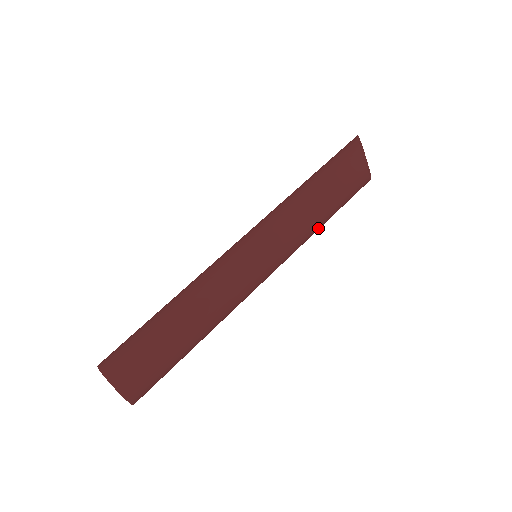
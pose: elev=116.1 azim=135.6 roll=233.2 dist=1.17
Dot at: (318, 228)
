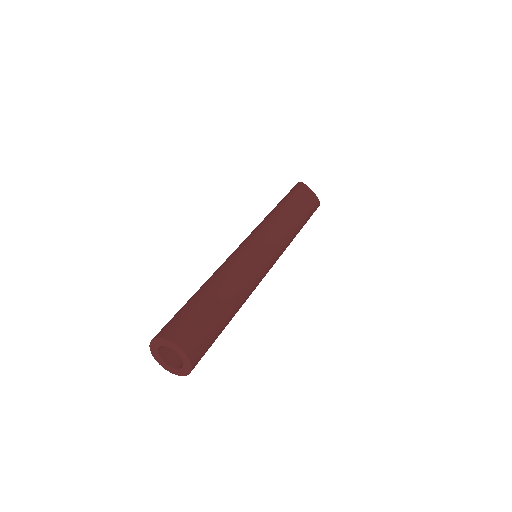
Dot at: (295, 231)
